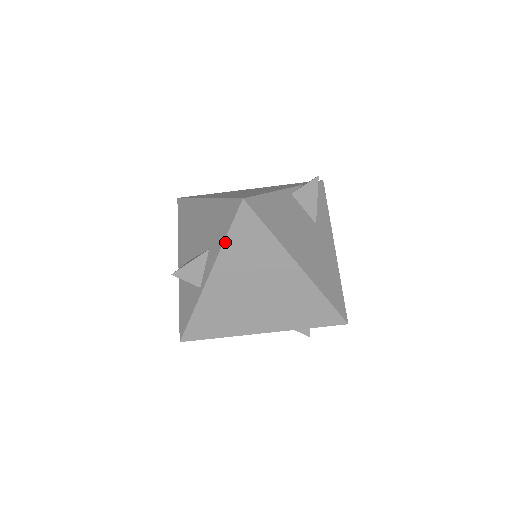
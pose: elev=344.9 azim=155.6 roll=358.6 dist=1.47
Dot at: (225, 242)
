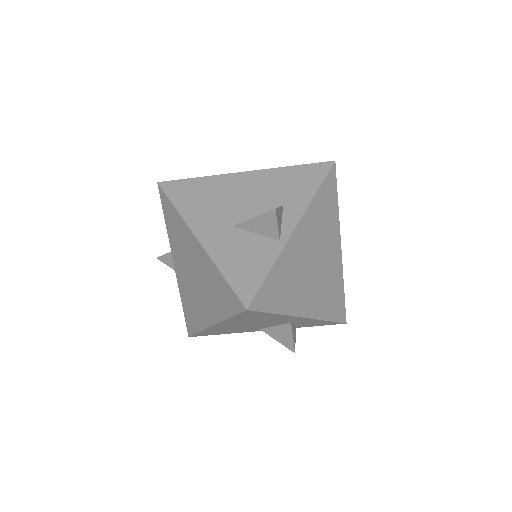
Dot at: (316, 195)
